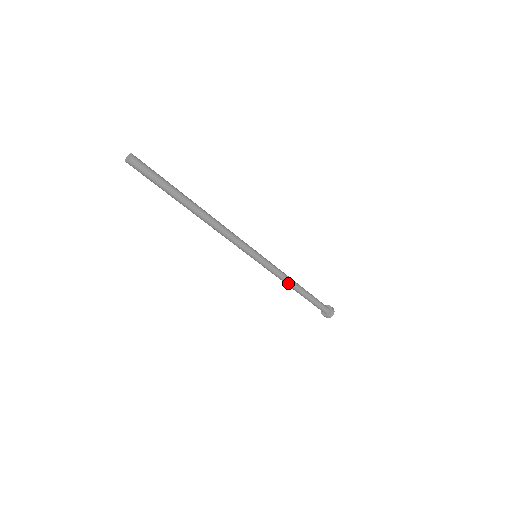
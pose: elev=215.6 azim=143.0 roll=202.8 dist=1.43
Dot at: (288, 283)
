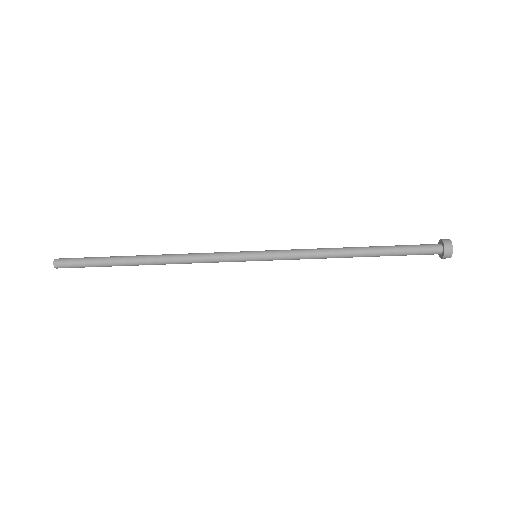
Dot at: (329, 257)
